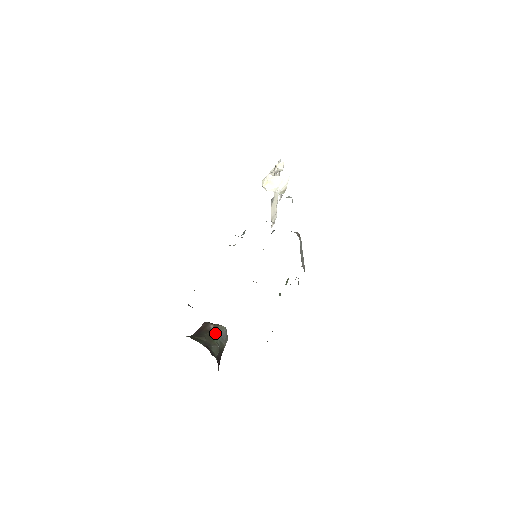
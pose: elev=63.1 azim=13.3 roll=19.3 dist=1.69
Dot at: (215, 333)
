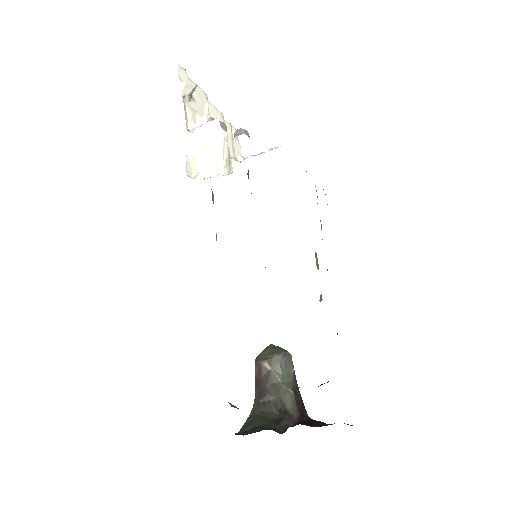
Dot at: (275, 371)
